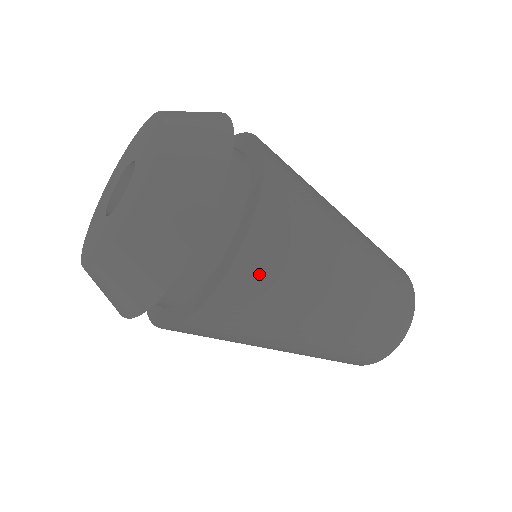
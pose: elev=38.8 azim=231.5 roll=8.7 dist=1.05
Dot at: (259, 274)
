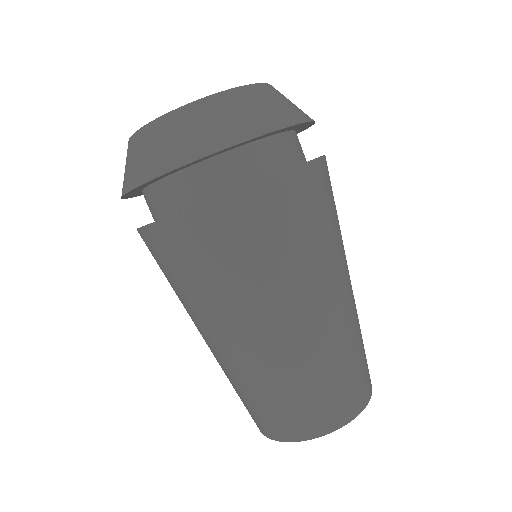
Dot at: (327, 187)
